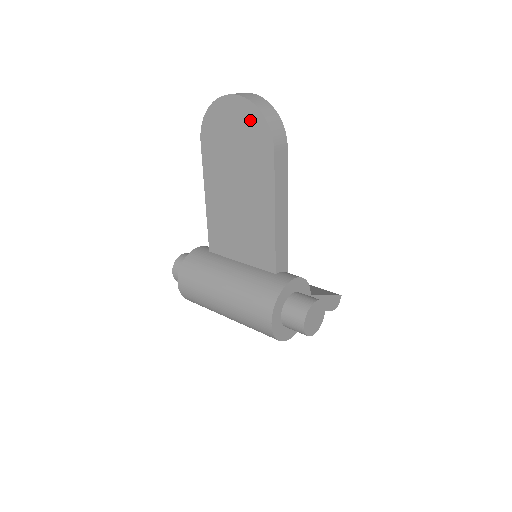
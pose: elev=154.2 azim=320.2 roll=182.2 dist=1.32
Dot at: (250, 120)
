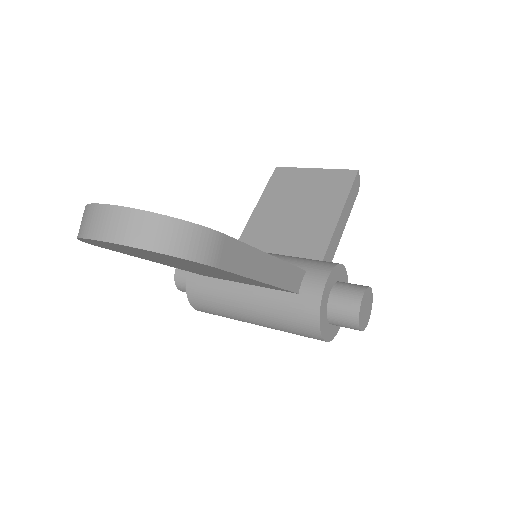
Dot at: occluded
